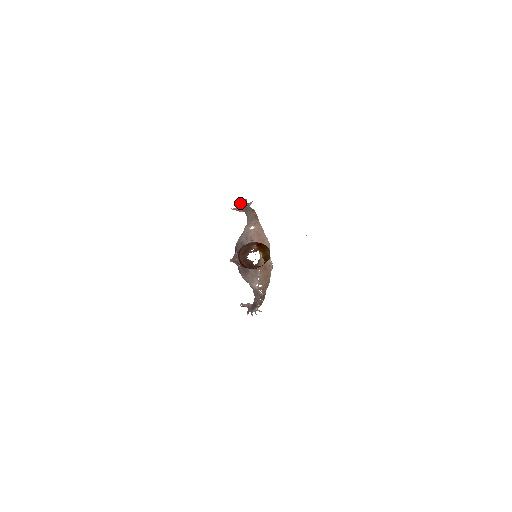
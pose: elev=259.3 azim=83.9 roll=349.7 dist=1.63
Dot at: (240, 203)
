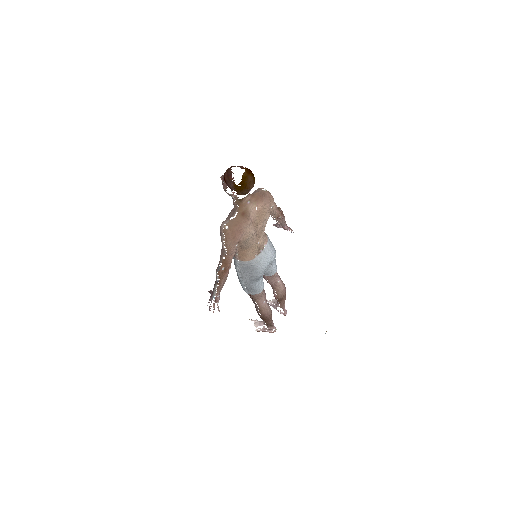
Dot at: occluded
